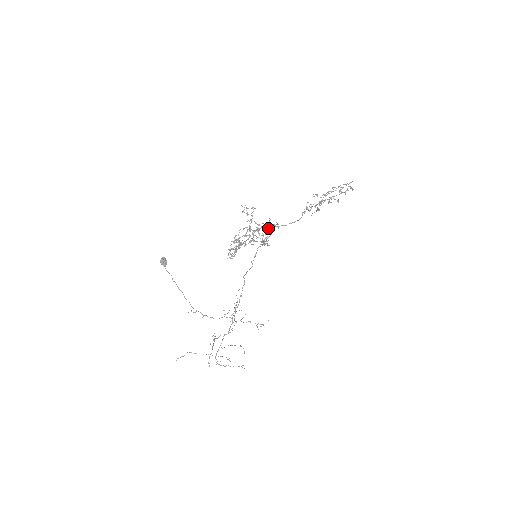
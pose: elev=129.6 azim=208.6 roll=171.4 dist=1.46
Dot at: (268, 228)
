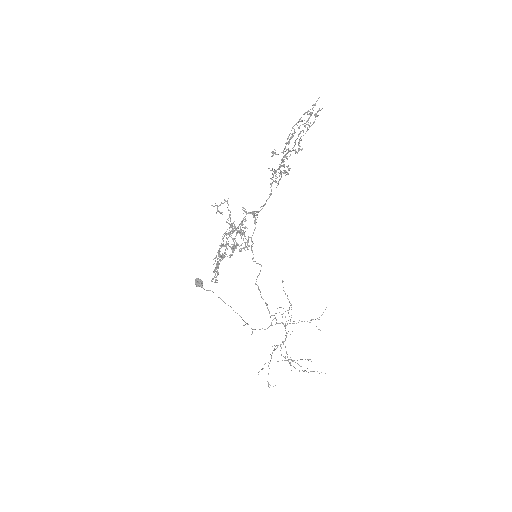
Dot at: (237, 228)
